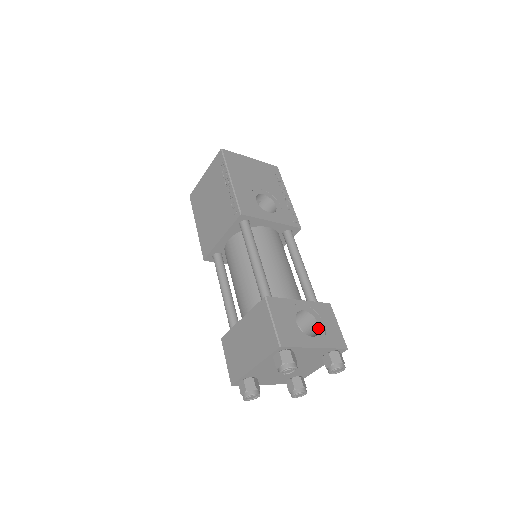
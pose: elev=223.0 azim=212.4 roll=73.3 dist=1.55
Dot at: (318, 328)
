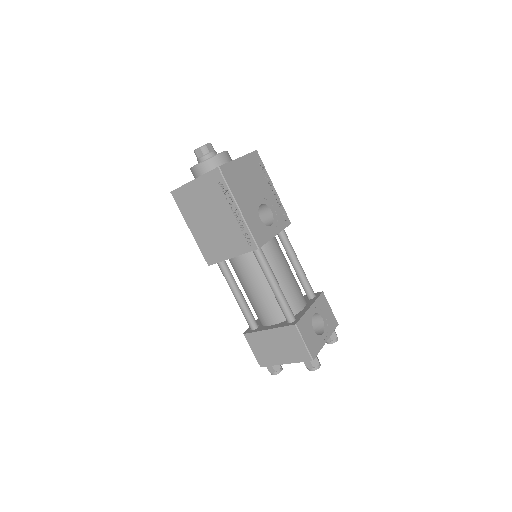
Dot at: (323, 322)
